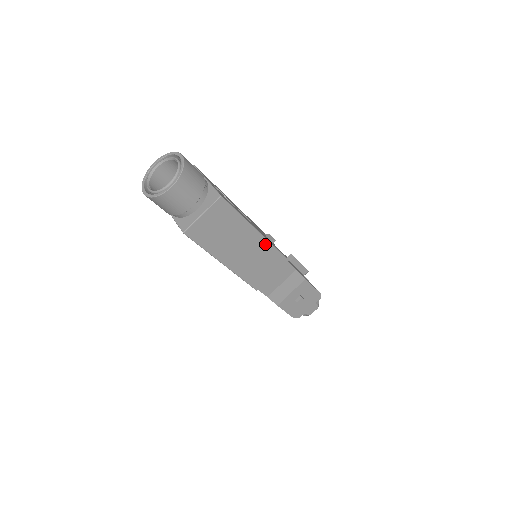
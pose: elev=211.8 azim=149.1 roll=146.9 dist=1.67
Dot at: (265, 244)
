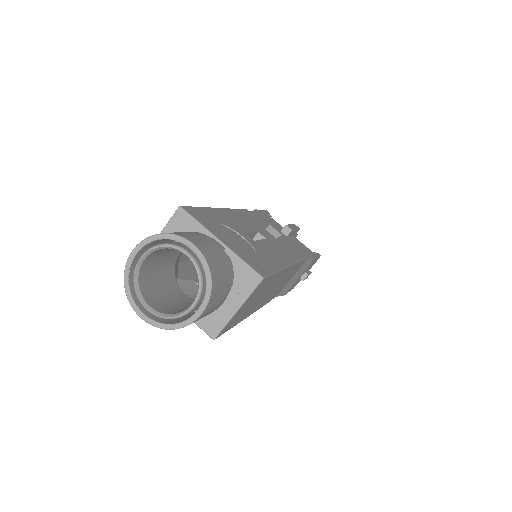
Dot at: (290, 268)
